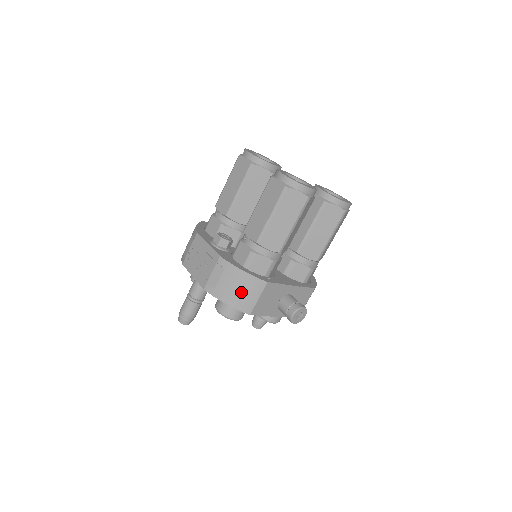
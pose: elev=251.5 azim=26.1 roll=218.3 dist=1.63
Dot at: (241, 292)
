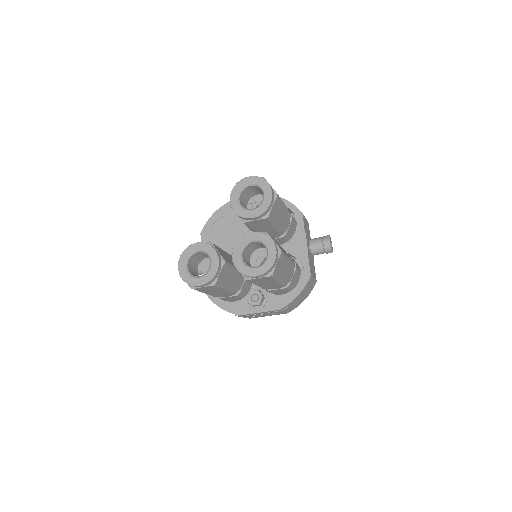
Dot at: (306, 293)
